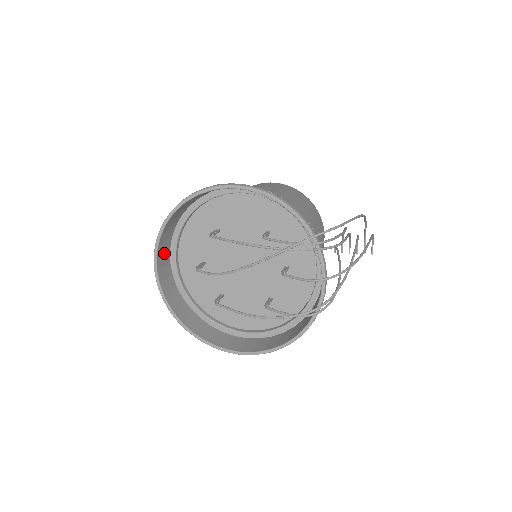
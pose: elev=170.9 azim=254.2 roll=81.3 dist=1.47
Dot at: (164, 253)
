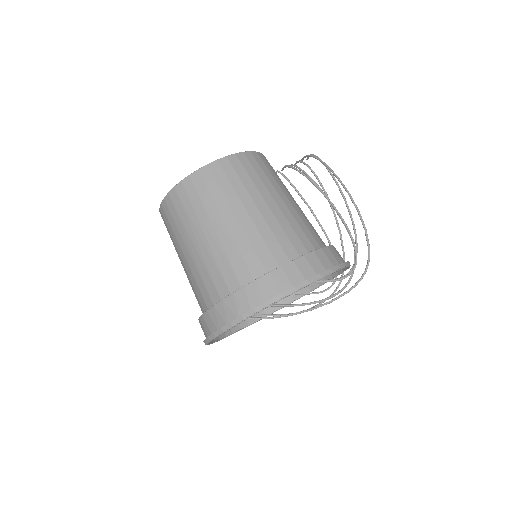
Dot at: (204, 328)
